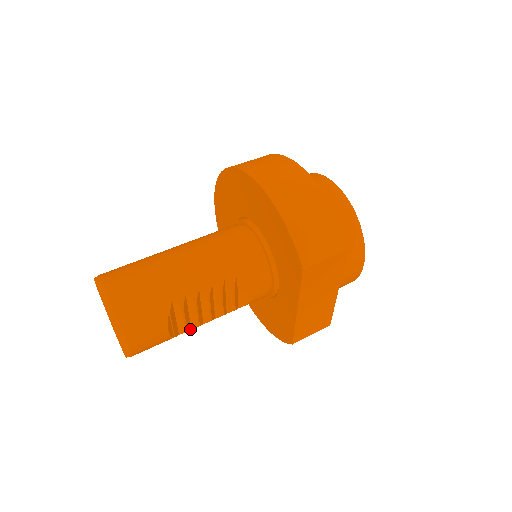
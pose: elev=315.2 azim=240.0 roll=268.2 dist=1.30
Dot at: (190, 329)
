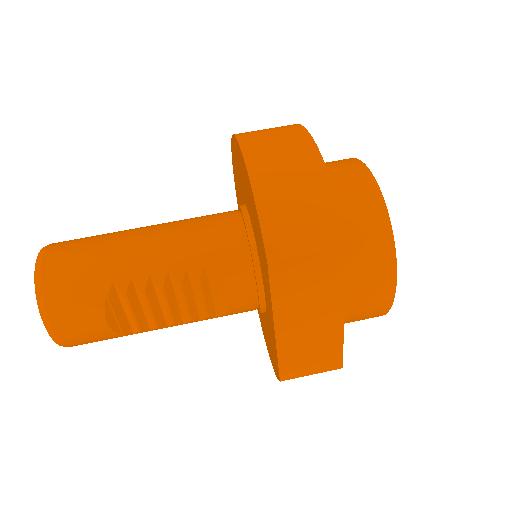
Dot at: (148, 330)
